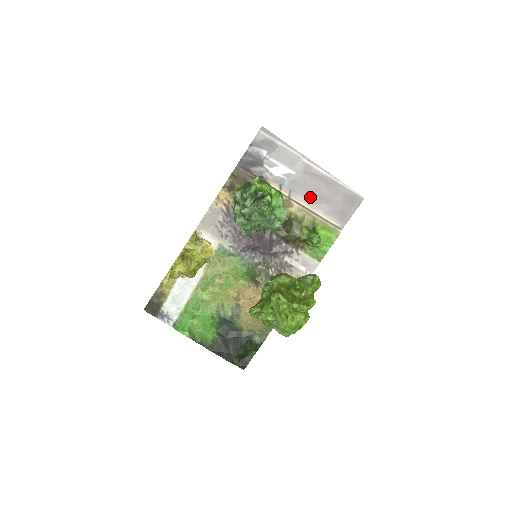
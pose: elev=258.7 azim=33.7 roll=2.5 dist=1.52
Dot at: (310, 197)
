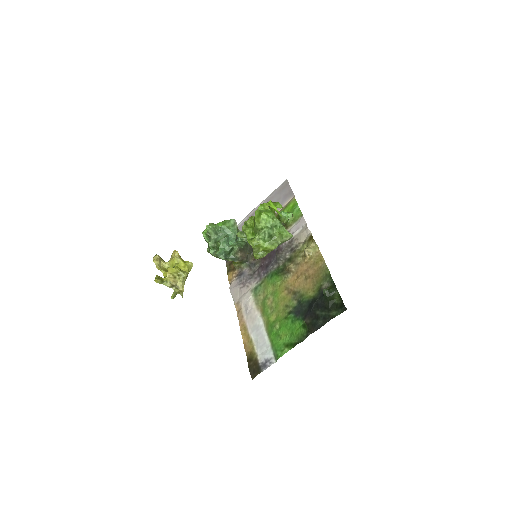
Dot at: occluded
